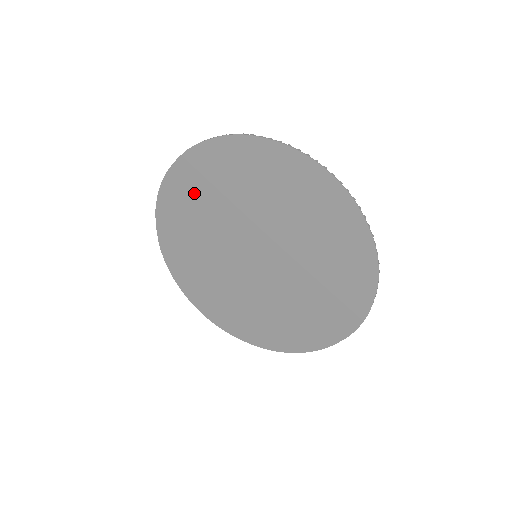
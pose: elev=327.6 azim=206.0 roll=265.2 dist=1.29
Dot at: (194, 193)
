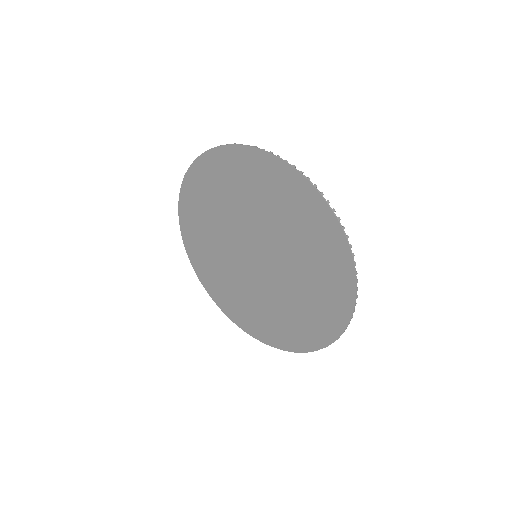
Dot at: (201, 246)
